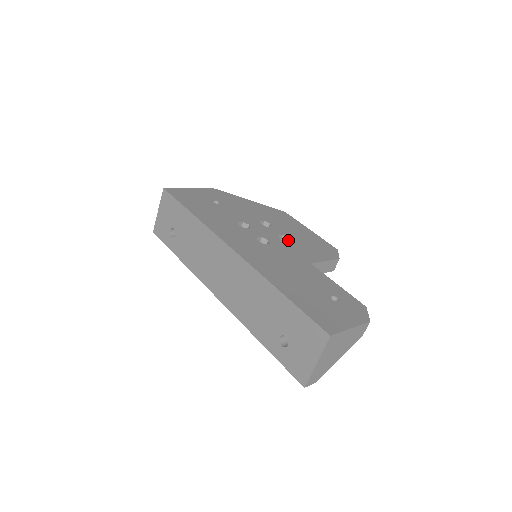
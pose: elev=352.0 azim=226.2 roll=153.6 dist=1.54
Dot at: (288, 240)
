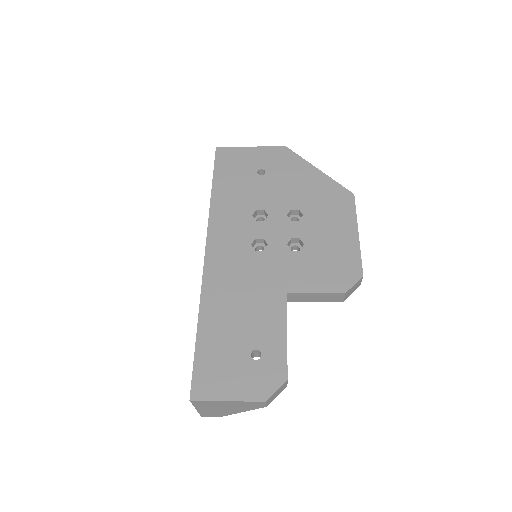
Dot at: (303, 246)
